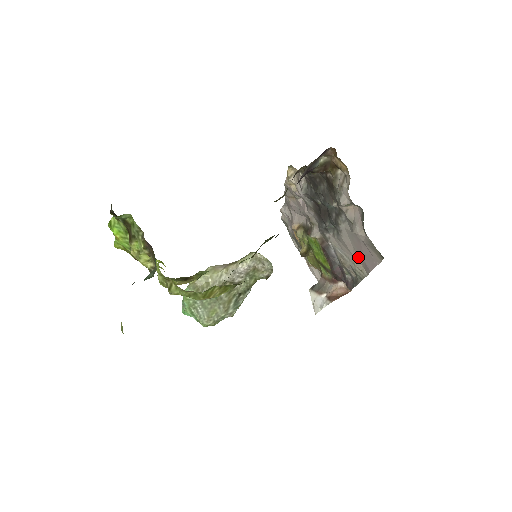
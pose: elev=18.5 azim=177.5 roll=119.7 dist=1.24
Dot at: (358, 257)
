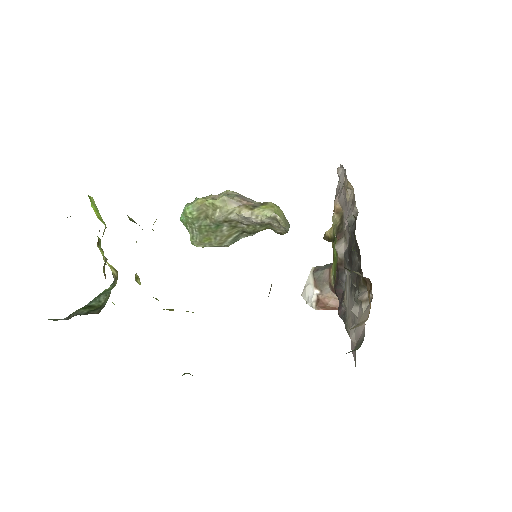
Dot at: occluded
